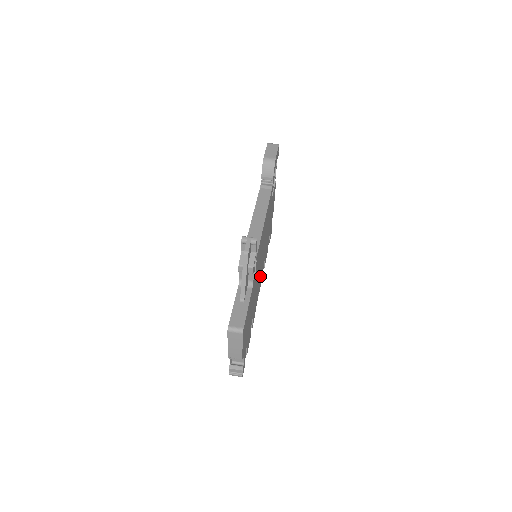
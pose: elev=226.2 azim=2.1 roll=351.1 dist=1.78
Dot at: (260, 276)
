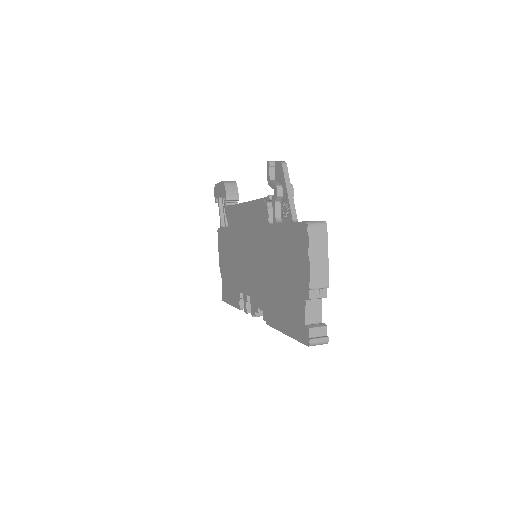
Dot at: occluded
